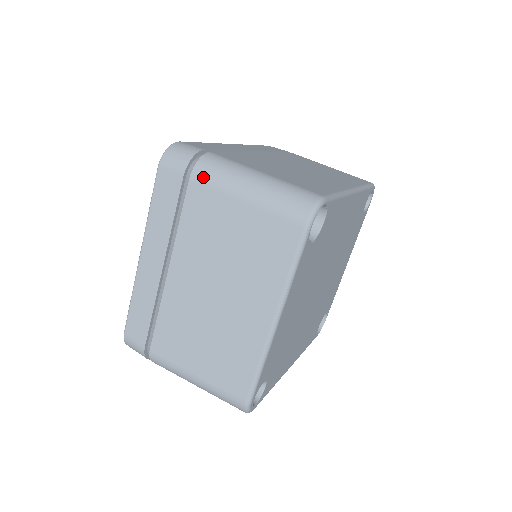
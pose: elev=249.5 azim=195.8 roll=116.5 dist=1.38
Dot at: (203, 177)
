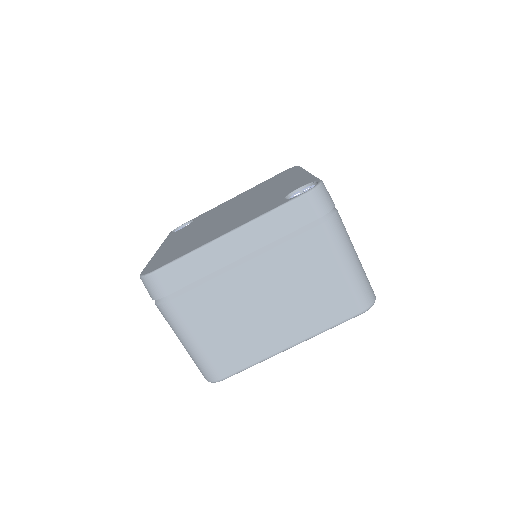
Dot at: (330, 232)
